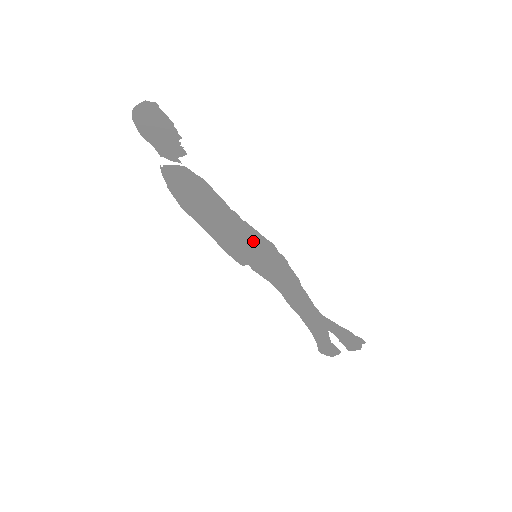
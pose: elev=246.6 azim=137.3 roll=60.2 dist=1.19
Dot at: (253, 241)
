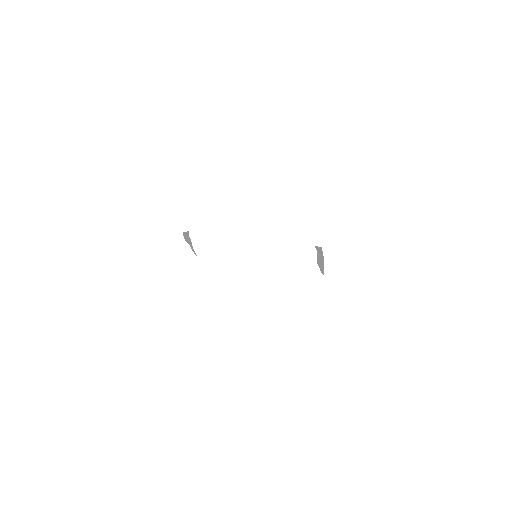
Dot at: occluded
